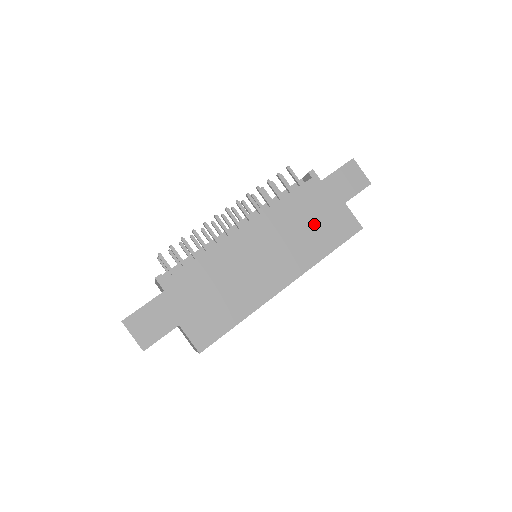
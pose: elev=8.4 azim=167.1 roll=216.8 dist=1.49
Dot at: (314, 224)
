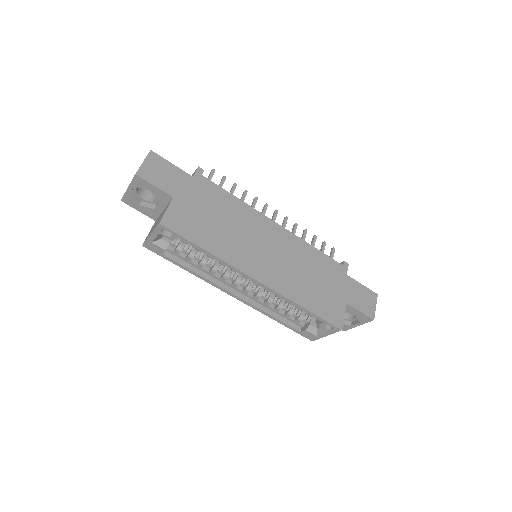
Dot at: (316, 283)
